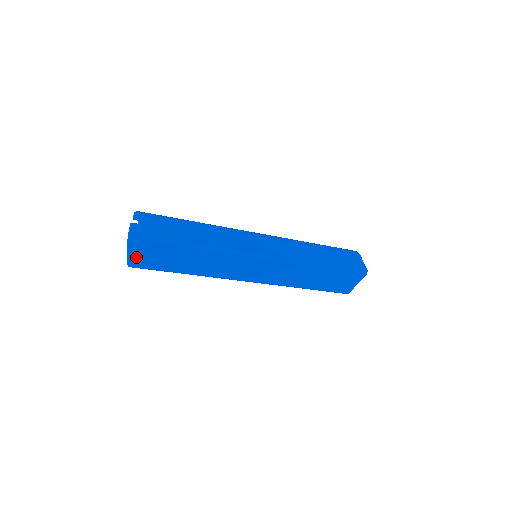
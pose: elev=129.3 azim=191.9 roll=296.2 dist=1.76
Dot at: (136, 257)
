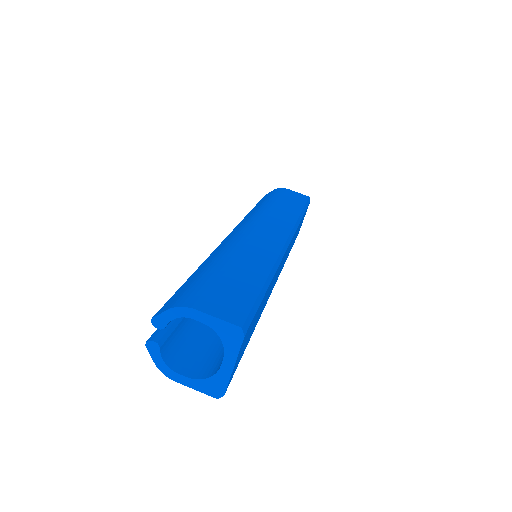
Dot at: (233, 370)
